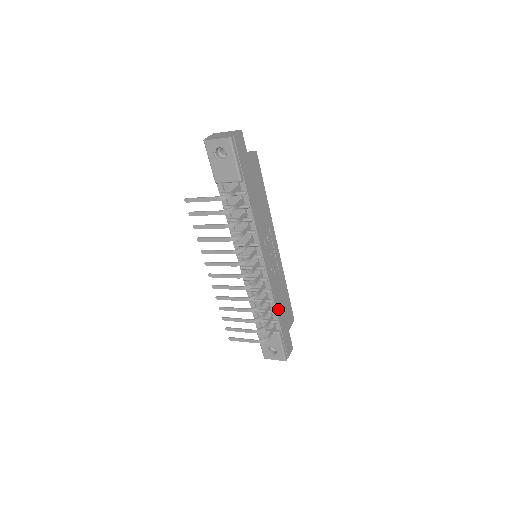
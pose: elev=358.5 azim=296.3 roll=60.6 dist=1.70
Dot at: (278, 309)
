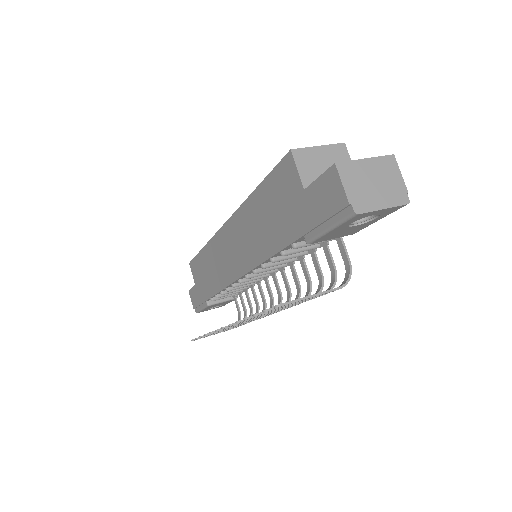
Dot at: occluded
